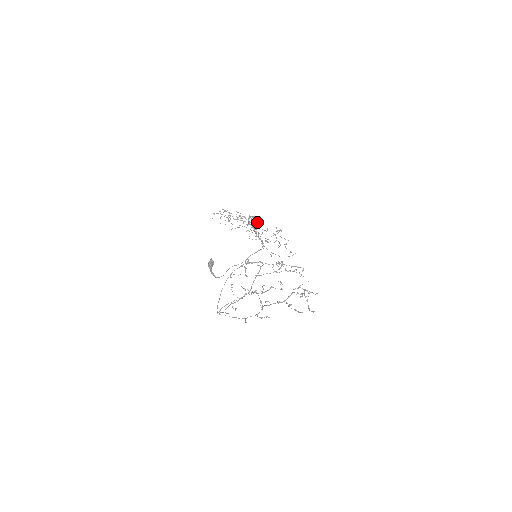
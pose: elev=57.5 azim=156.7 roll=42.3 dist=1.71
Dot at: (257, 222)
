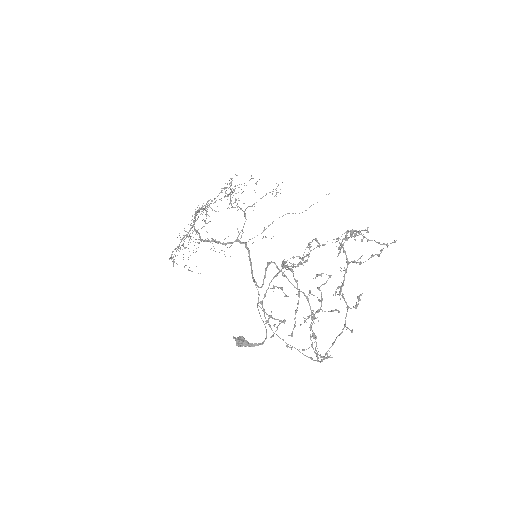
Dot at: occluded
